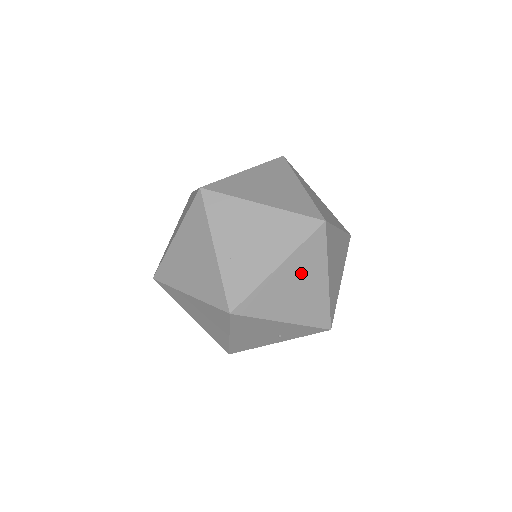
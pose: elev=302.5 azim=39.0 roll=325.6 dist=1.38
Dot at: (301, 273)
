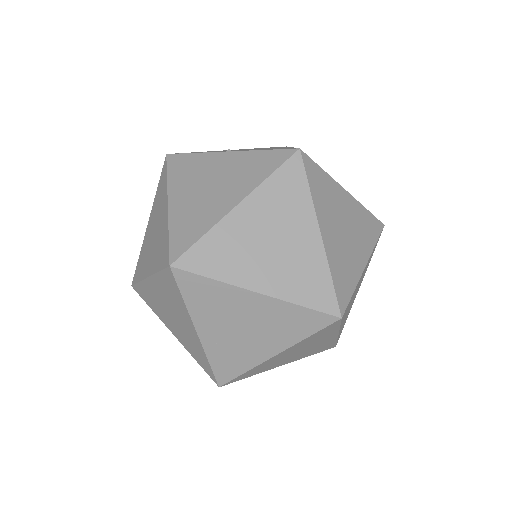
Dot at: (304, 346)
